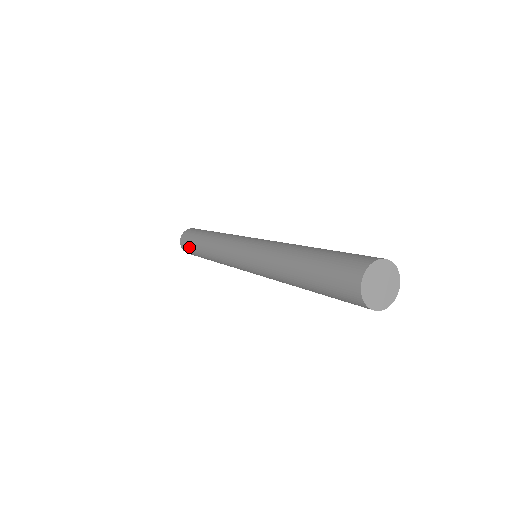
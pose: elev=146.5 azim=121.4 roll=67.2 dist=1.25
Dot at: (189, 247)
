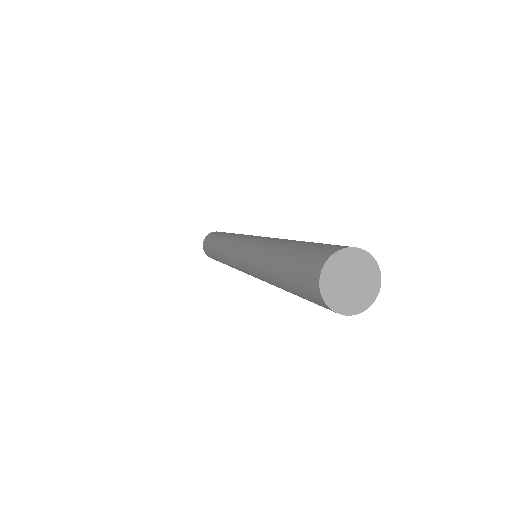
Dot at: occluded
